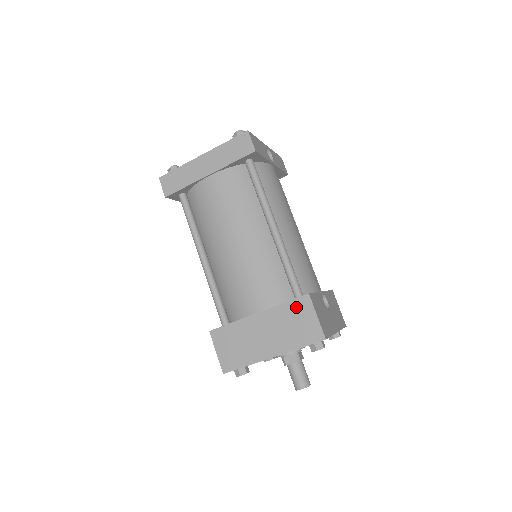
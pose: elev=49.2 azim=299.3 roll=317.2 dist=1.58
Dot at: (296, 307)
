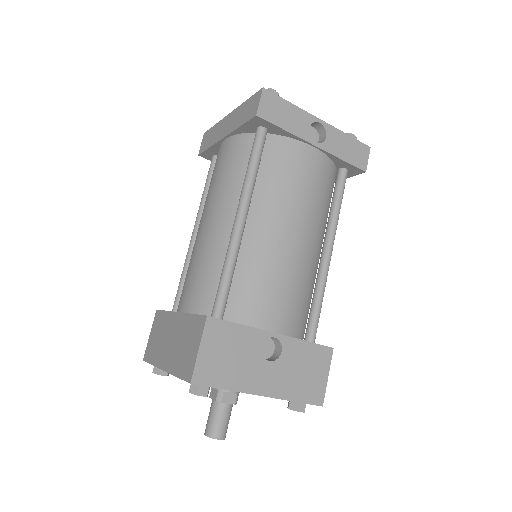
Dot at: (195, 325)
